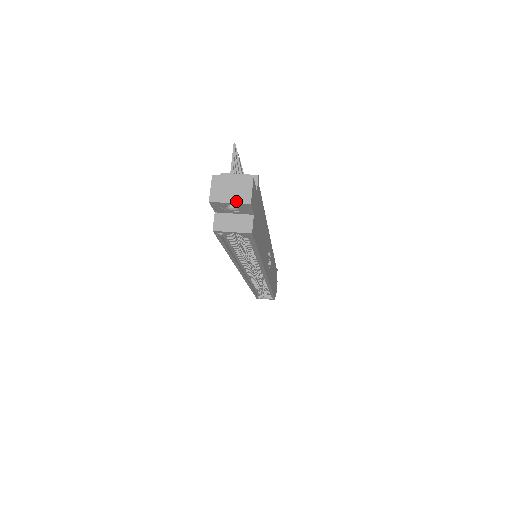
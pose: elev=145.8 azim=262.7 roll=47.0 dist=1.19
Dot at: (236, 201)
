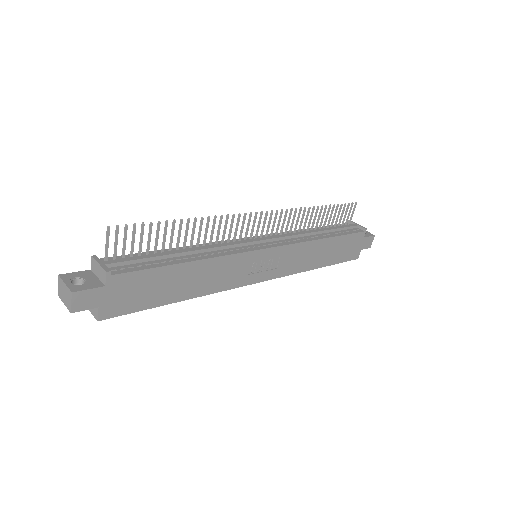
Dot at: (66, 305)
